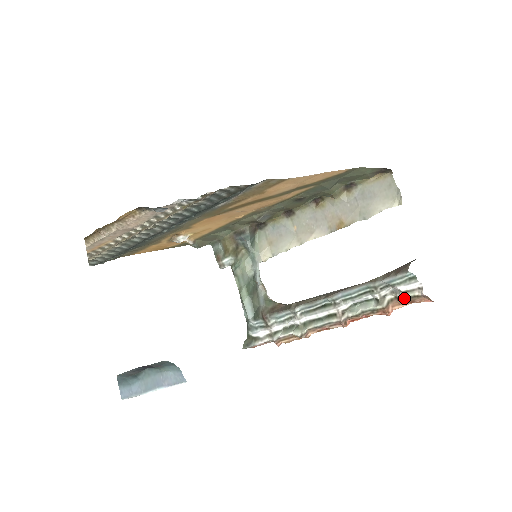
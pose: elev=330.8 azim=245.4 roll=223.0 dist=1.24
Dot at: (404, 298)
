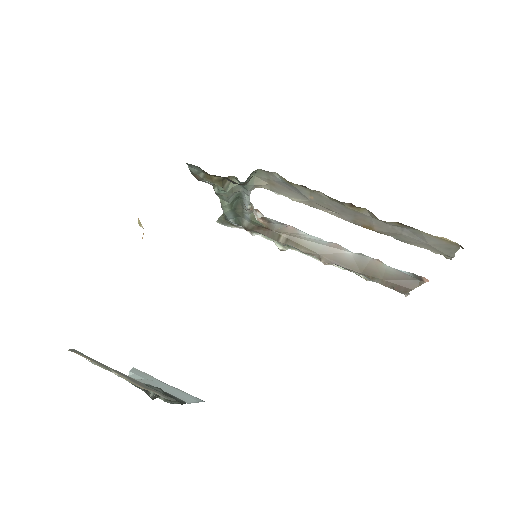
Dot at: occluded
